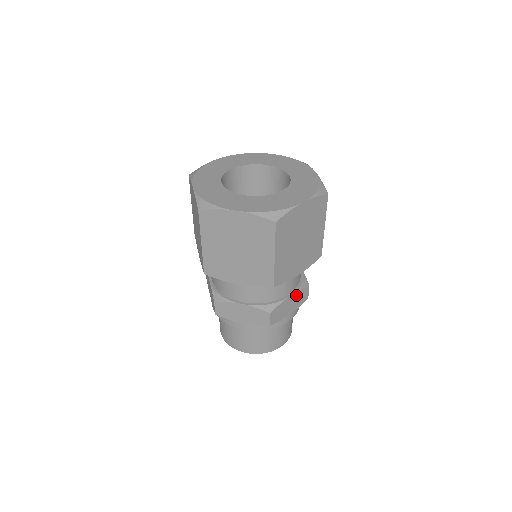
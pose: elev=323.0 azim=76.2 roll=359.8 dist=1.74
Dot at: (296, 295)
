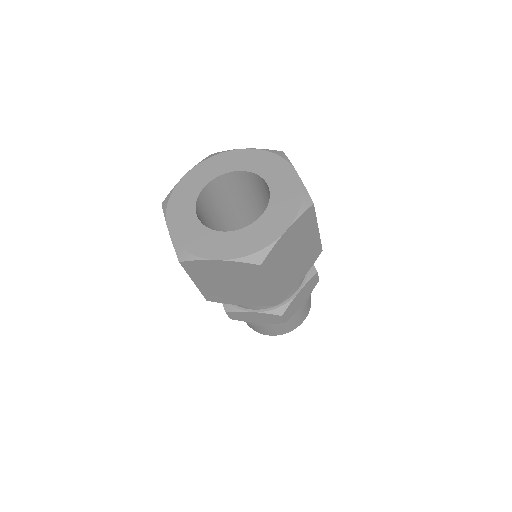
Dot at: (262, 314)
